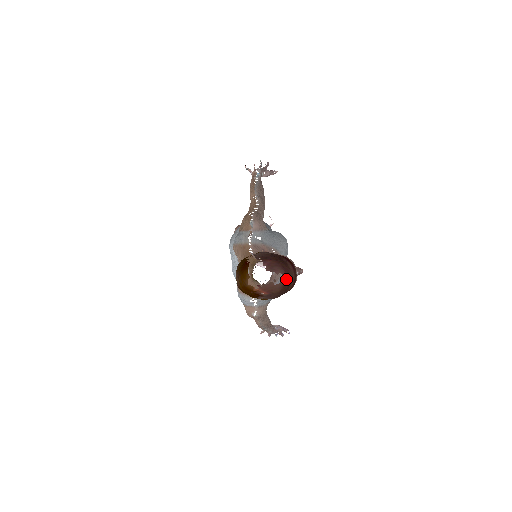
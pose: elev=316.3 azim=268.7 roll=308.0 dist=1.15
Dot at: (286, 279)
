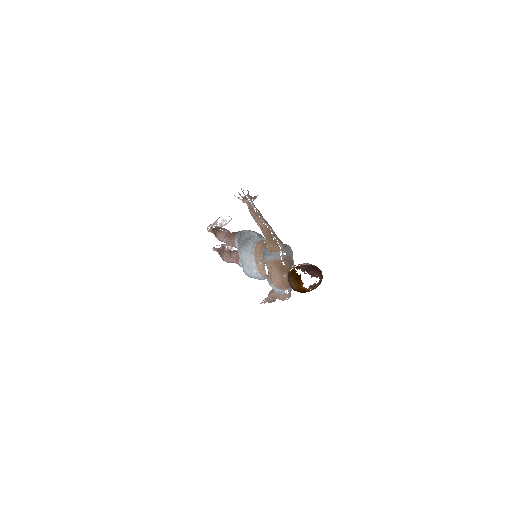
Dot at: (321, 279)
